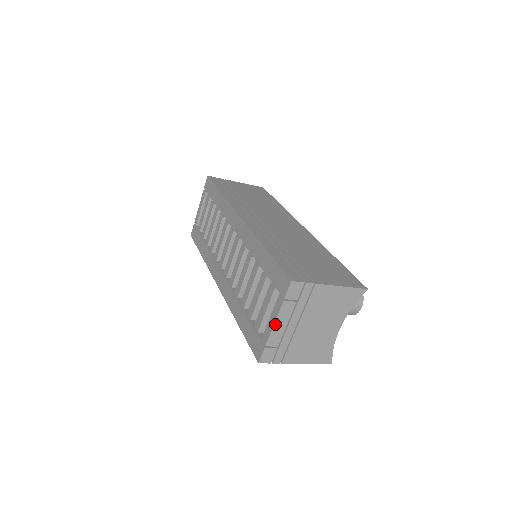
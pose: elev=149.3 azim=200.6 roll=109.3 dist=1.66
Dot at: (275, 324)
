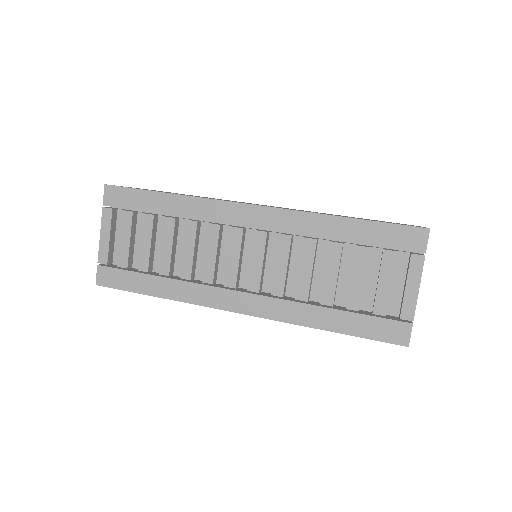
Dot at: occluded
